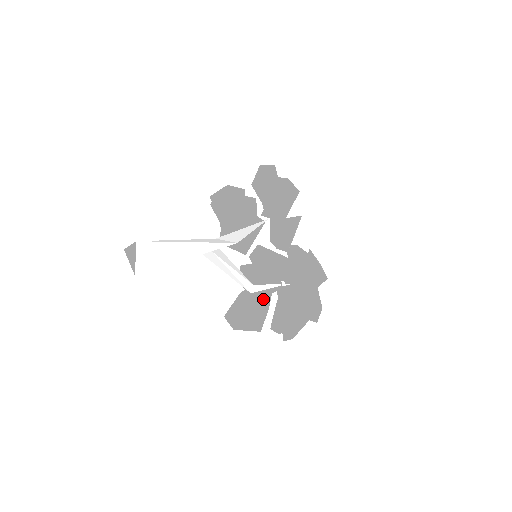
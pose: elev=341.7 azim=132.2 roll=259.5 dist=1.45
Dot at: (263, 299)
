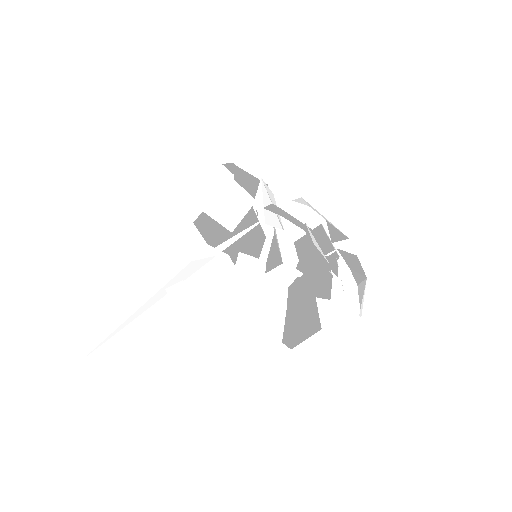
Dot at: (304, 291)
